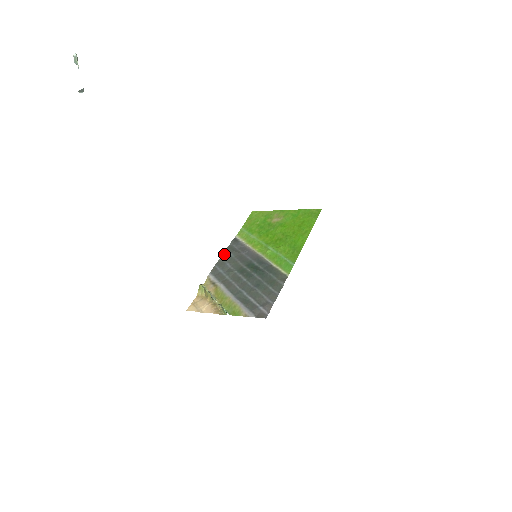
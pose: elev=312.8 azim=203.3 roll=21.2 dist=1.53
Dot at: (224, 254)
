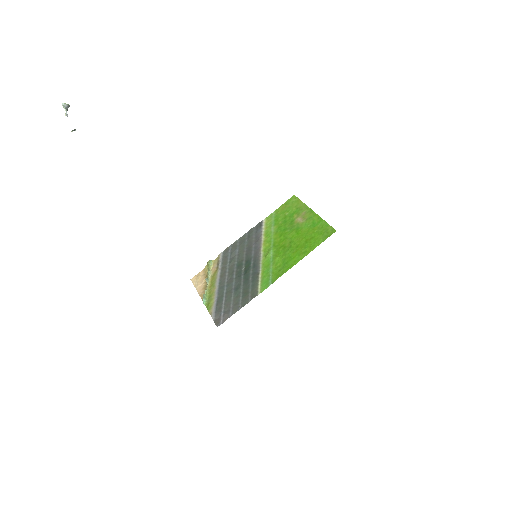
Dot at: (243, 236)
